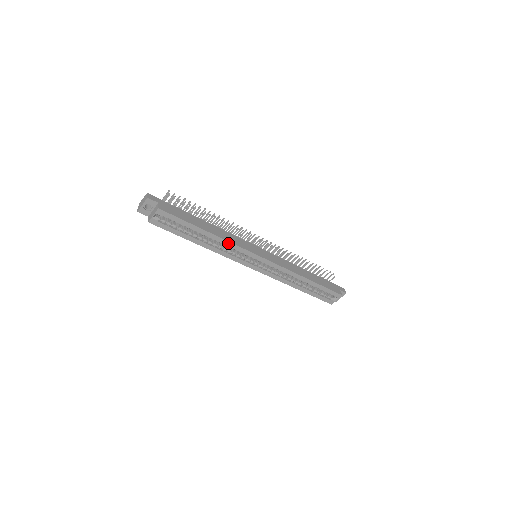
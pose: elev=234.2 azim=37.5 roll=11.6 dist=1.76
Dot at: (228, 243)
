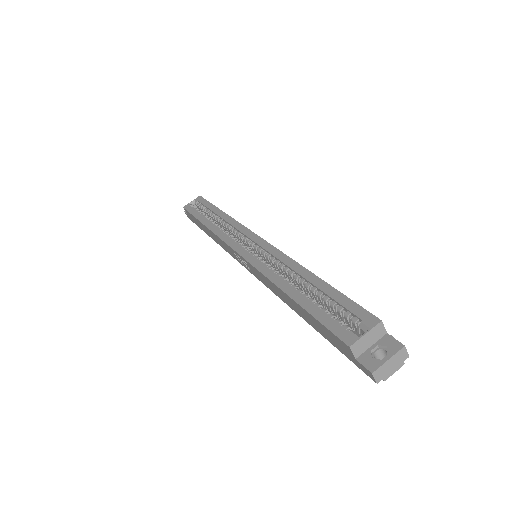
Dot at: (232, 221)
